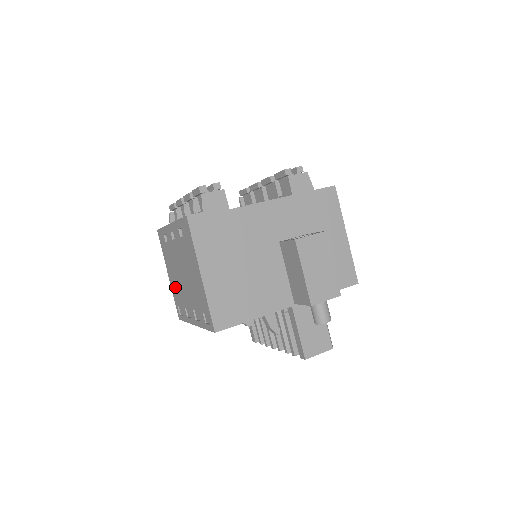
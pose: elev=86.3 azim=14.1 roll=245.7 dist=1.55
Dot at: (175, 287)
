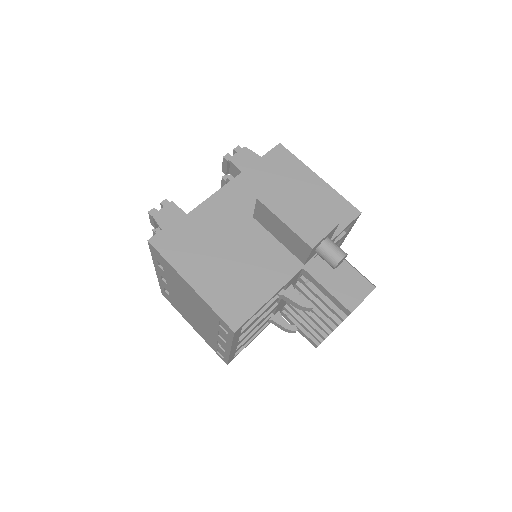
Dot at: (202, 333)
